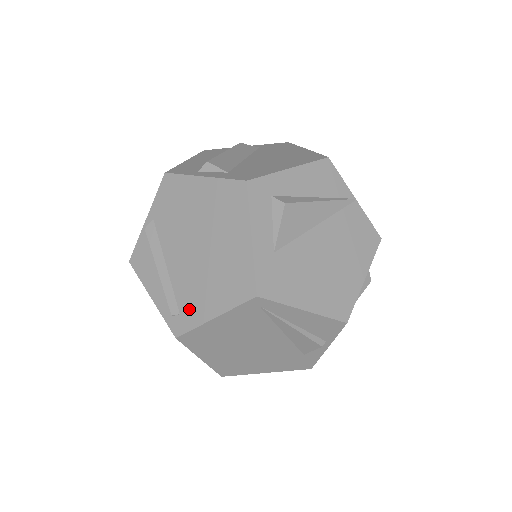
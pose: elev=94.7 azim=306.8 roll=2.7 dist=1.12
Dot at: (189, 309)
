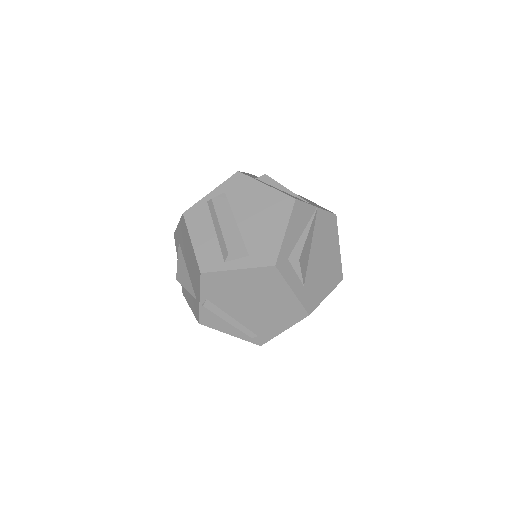
Dot at: (264, 332)
